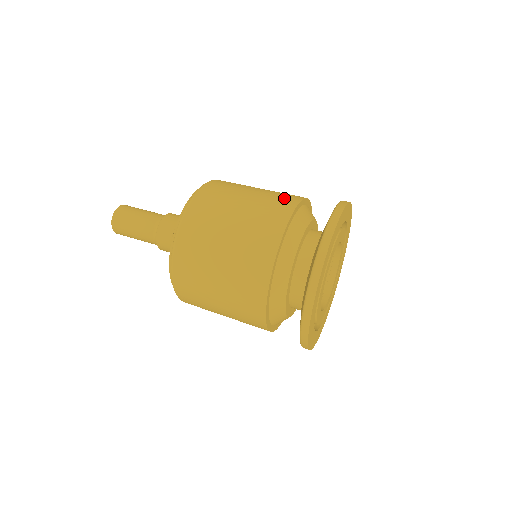
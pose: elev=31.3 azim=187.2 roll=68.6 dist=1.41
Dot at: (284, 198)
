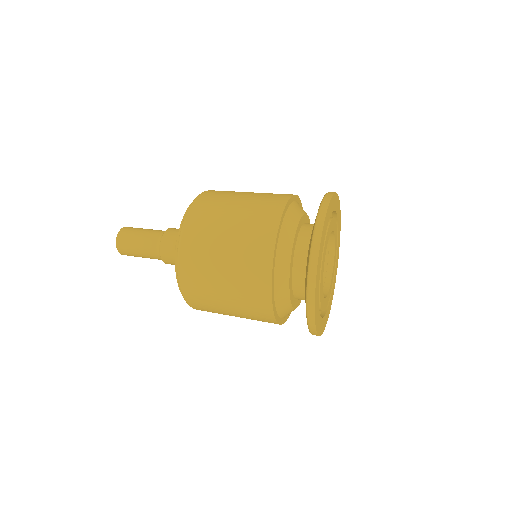
Dot at: (258, 245)
